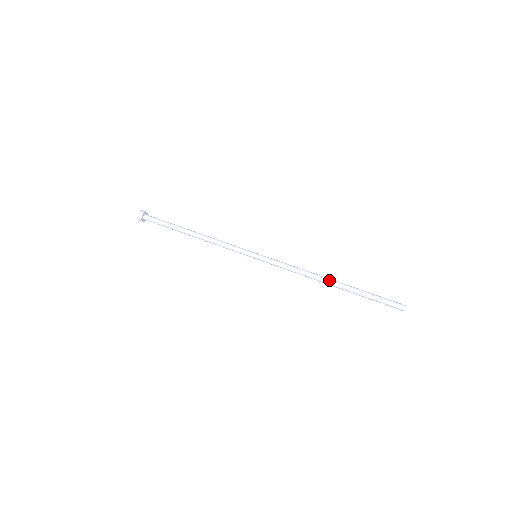
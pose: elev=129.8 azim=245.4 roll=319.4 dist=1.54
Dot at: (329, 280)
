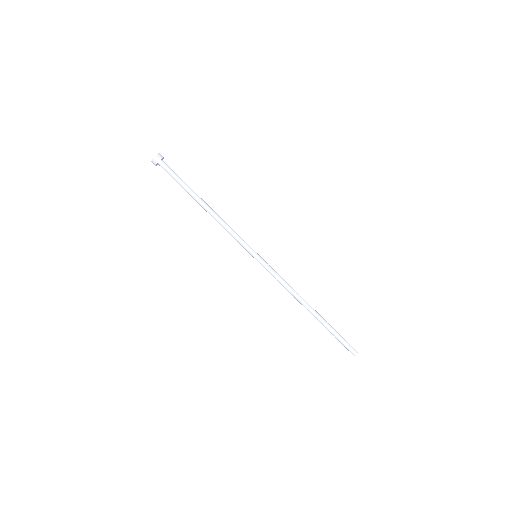
Dot at: (307, 309)
